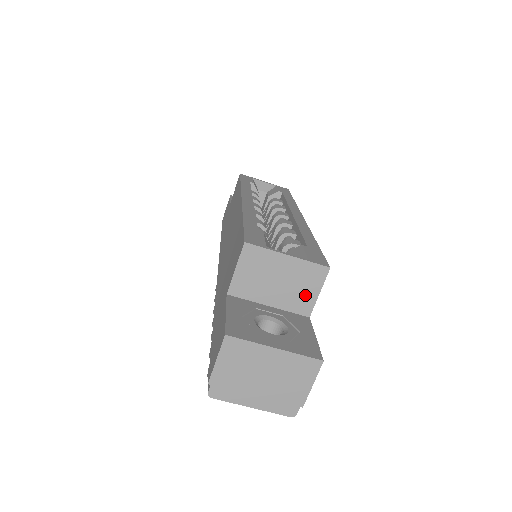
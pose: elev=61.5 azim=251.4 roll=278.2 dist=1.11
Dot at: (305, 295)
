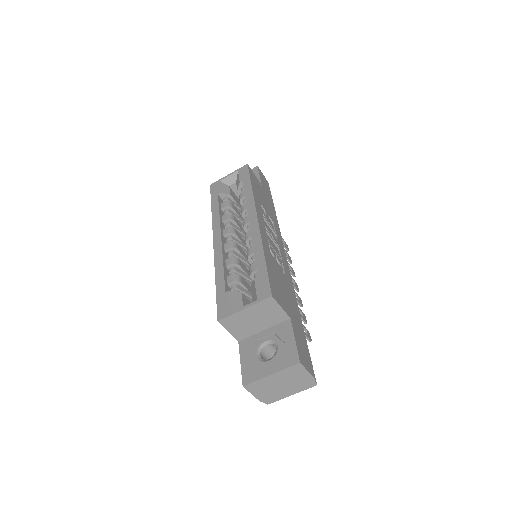
Dot at: (275, 314)
